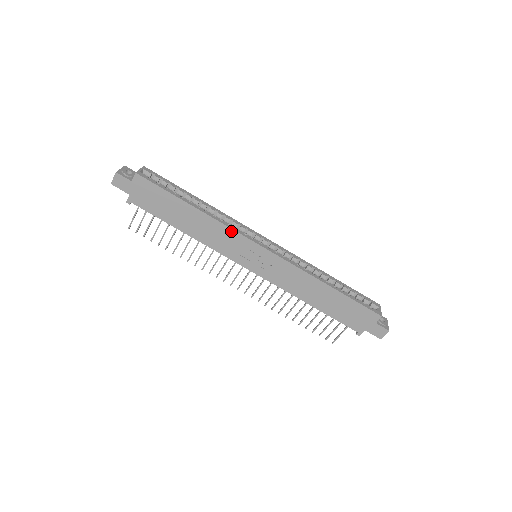
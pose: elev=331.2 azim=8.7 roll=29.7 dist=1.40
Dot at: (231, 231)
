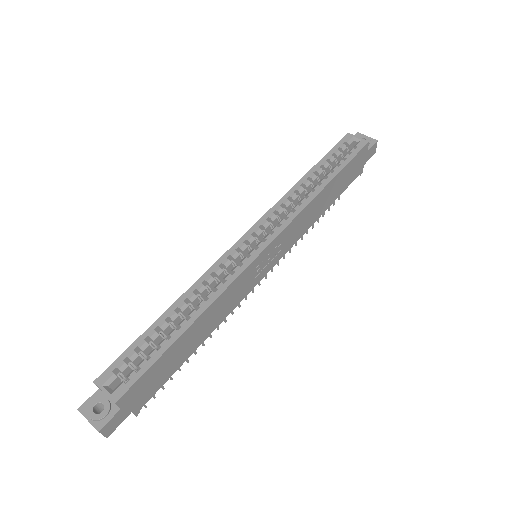
Dot at: (234, 283)
